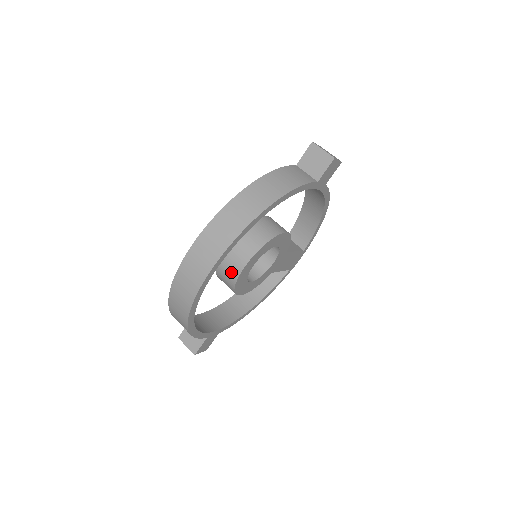
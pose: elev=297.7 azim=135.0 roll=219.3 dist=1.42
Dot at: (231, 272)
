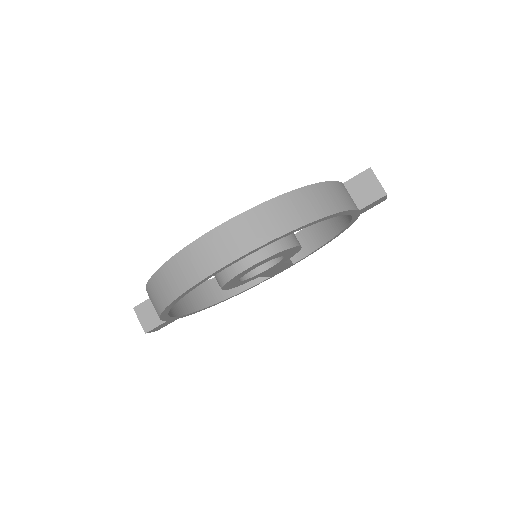
Dot at: (231, 266)
